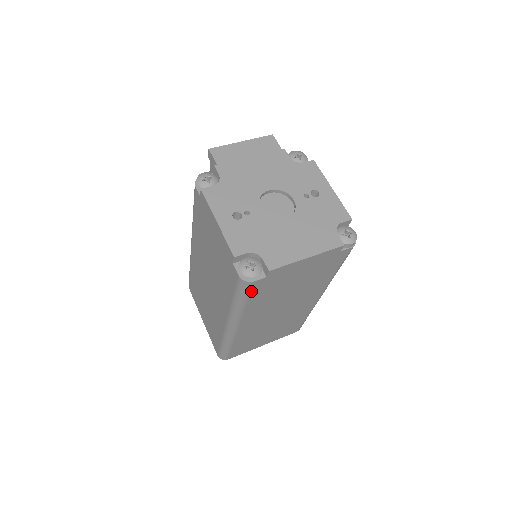
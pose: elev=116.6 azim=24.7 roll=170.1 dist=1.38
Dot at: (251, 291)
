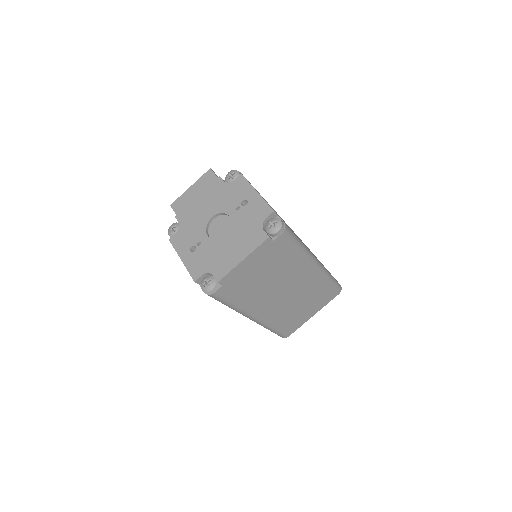
Dot at: (224, 297)
